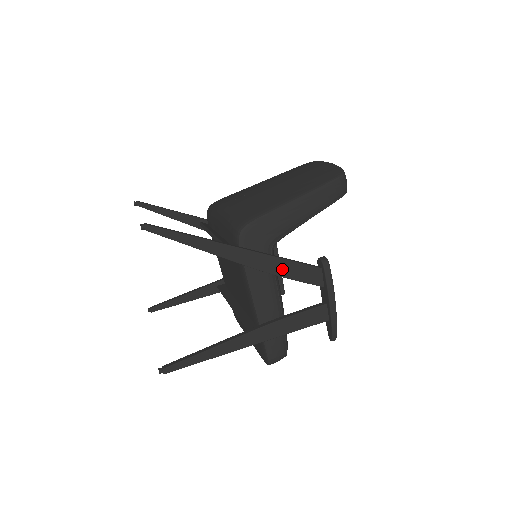
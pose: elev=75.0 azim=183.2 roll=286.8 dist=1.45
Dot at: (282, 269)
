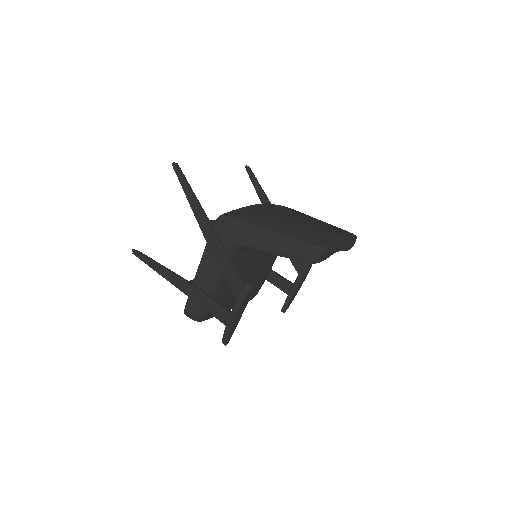
Dot at: (222, 262)
